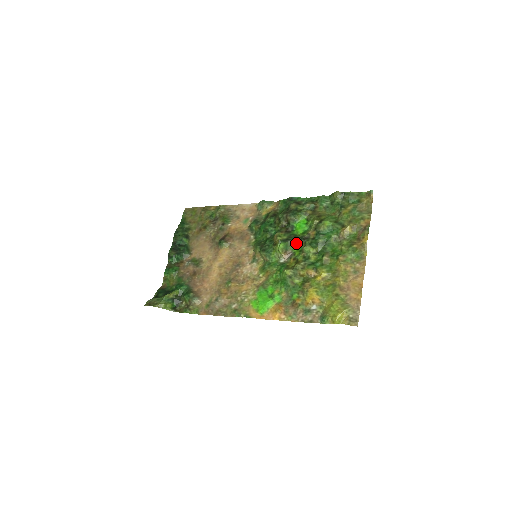
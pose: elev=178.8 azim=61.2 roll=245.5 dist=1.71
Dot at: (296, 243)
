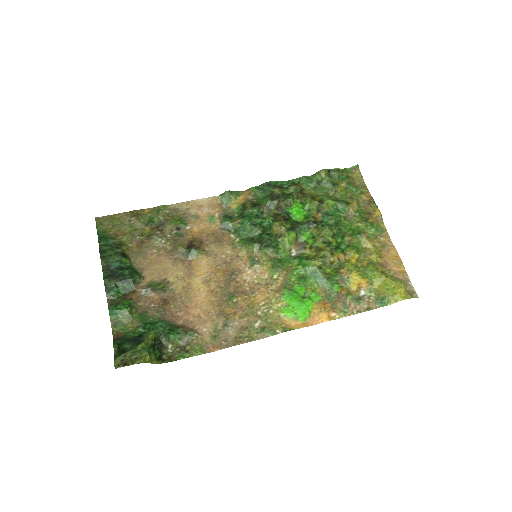
Dot at: (303, 230)
